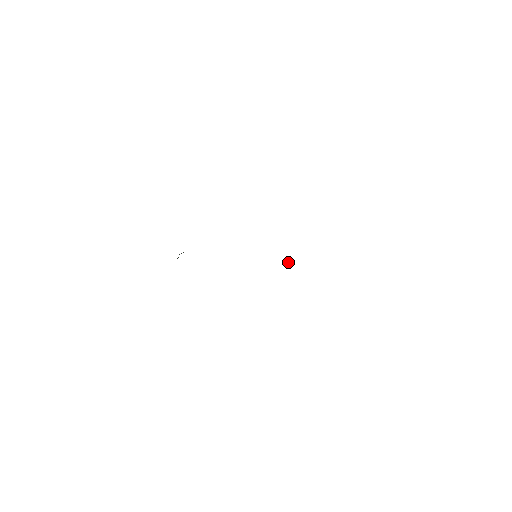
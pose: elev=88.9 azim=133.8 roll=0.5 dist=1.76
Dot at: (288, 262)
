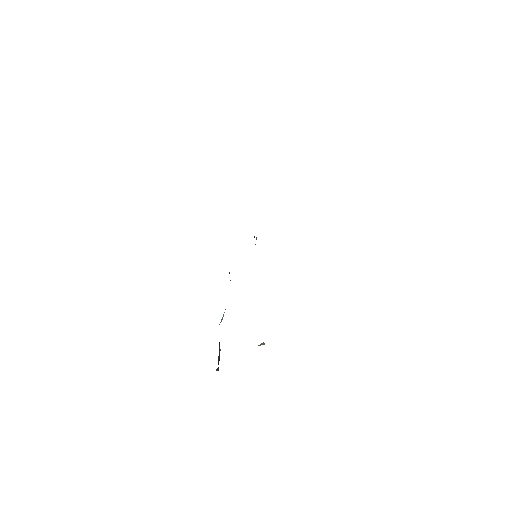
Dot at: occluded
